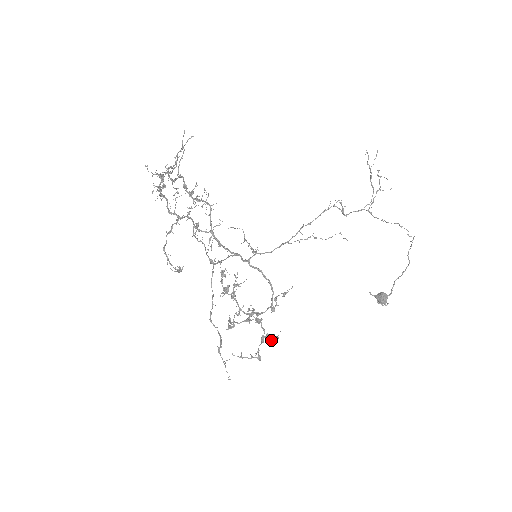
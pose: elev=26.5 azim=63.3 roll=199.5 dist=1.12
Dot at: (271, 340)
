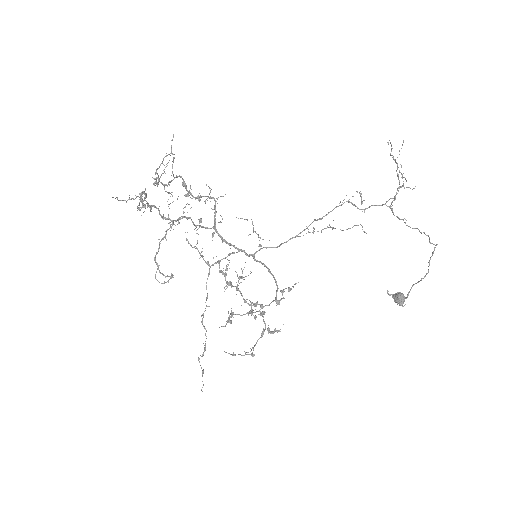
Dot at: (272, 333)
